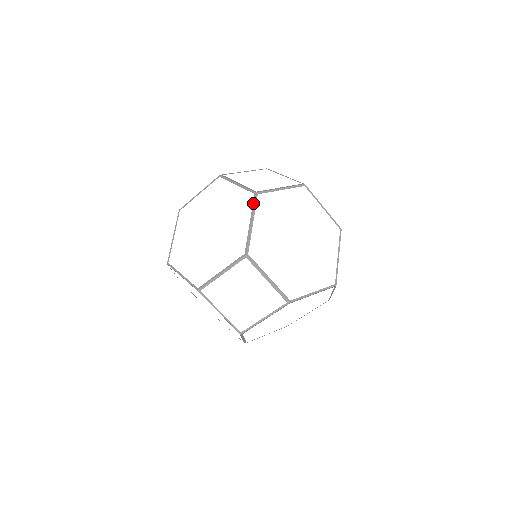
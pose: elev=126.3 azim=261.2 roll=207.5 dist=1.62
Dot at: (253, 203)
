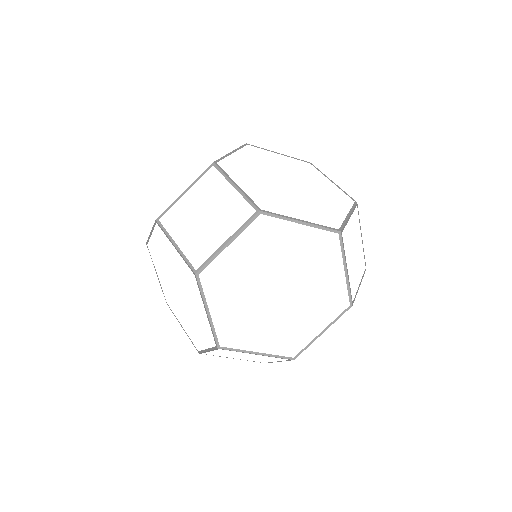
Dot at: (240, 147)
